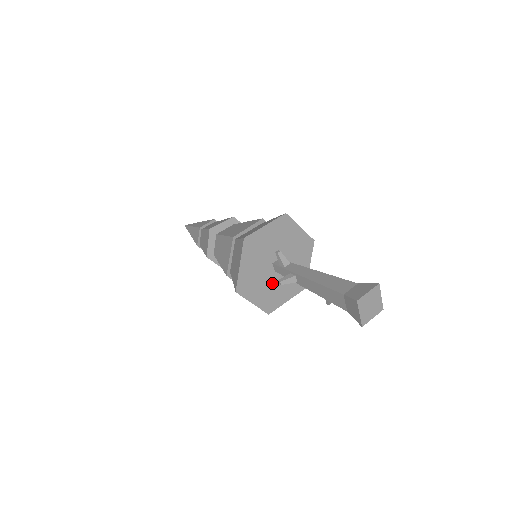
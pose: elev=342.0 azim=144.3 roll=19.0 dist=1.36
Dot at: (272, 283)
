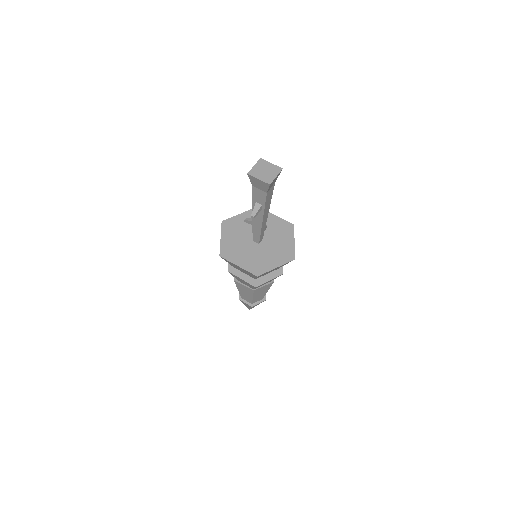
Dot at: (243, 244)
